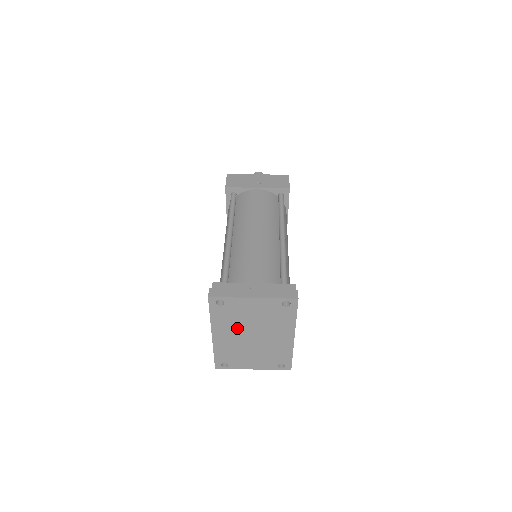
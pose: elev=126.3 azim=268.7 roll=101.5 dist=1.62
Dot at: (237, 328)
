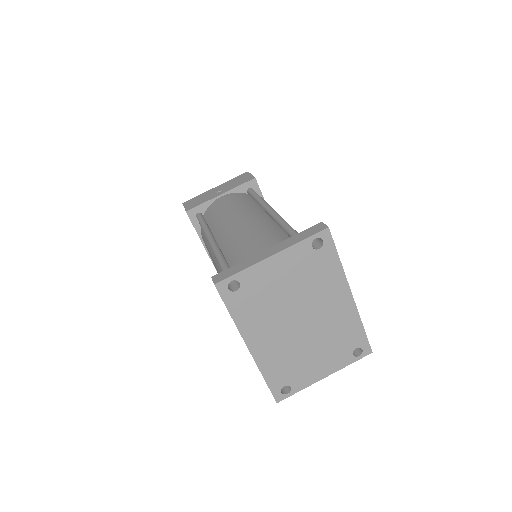
Dot at: (274, 318)
